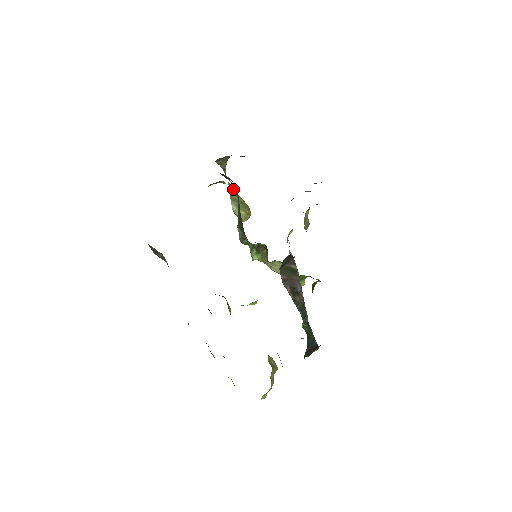
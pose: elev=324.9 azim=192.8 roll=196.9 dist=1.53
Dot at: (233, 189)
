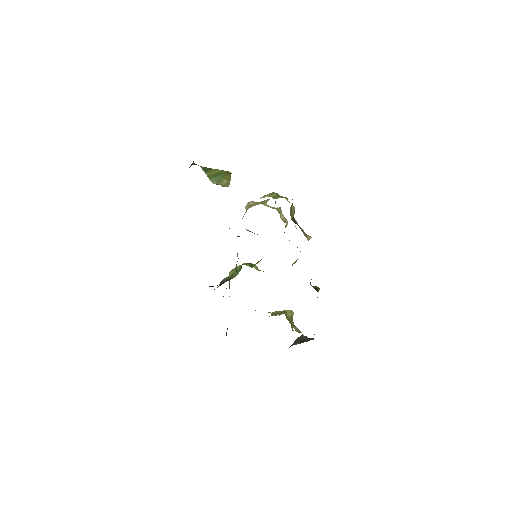
Dot at: (207, 168)
